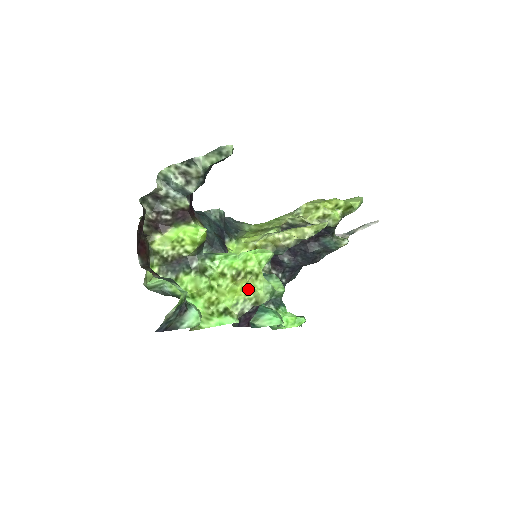
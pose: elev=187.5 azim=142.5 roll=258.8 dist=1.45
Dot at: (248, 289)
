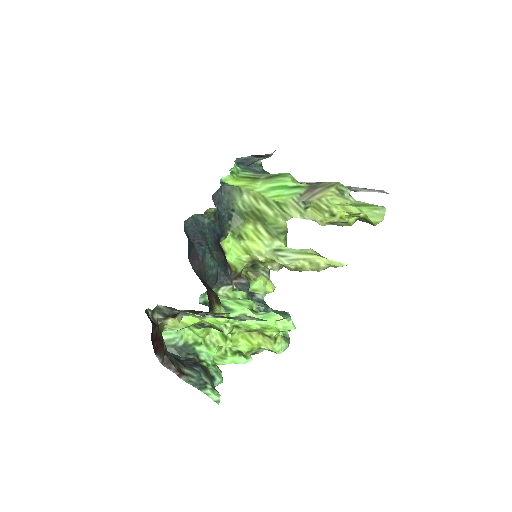
Dot at: occluded
